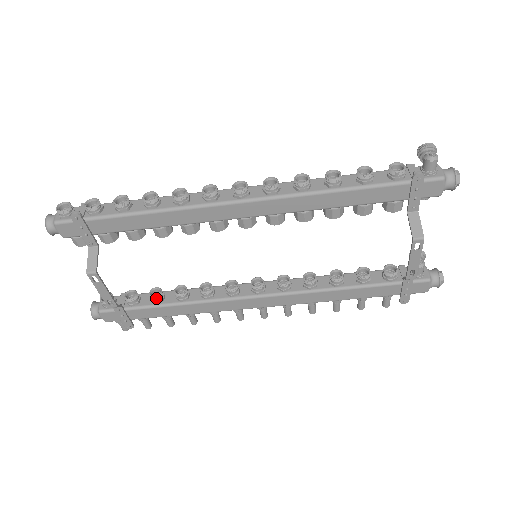
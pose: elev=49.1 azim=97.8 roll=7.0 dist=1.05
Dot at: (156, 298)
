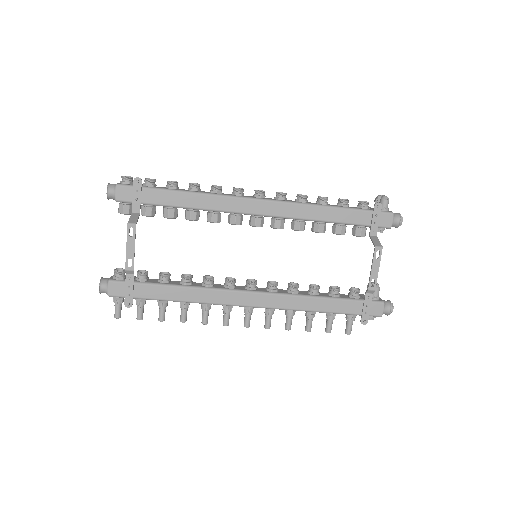
Dot at: (165, 276)
